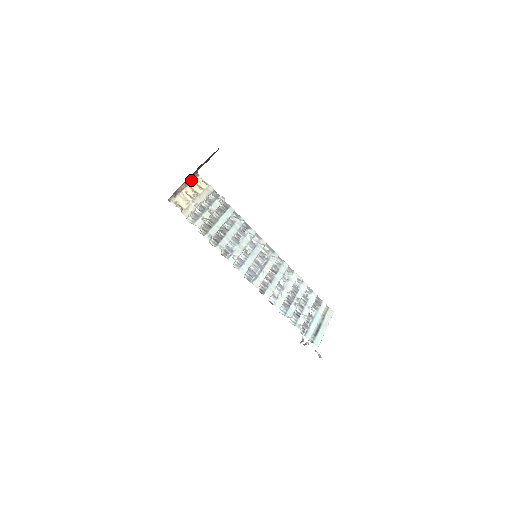
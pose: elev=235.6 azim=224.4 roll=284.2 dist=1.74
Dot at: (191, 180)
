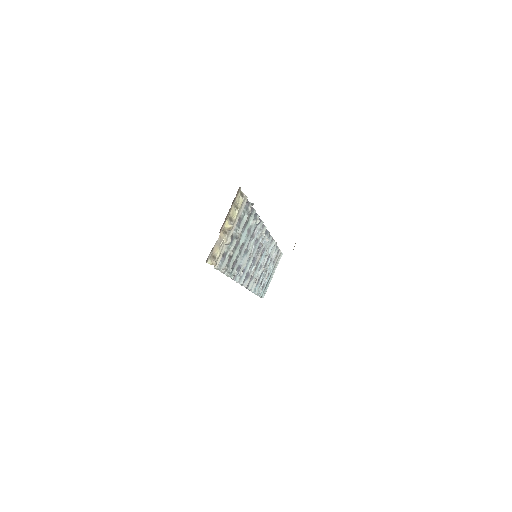
Dot at: (231, 206)
